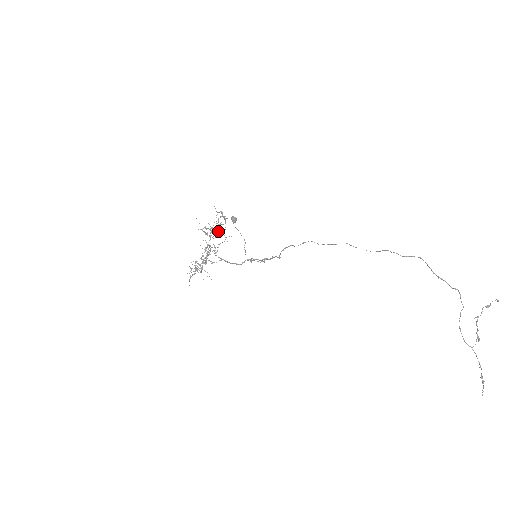
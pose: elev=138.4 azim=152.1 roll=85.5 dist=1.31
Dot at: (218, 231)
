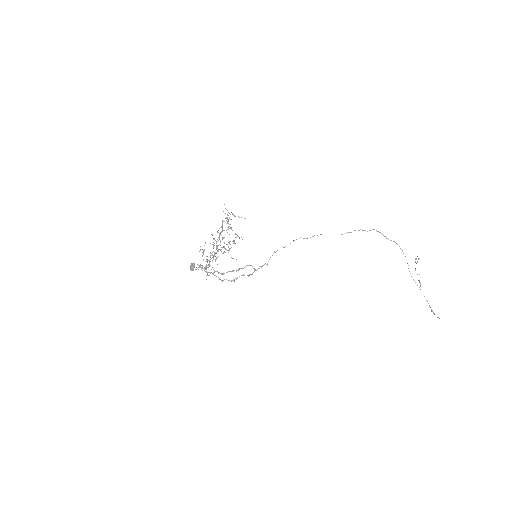
Dot at: (230, 227)
